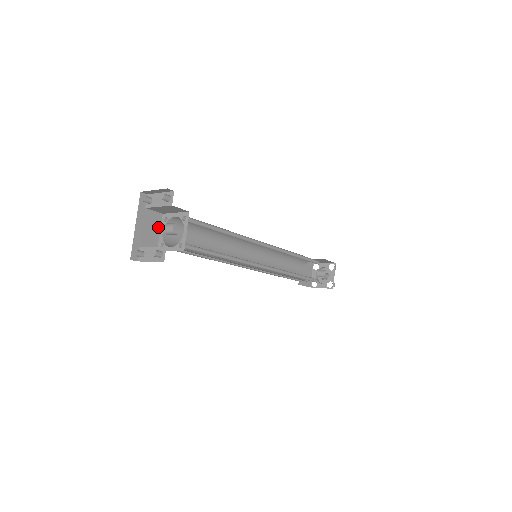
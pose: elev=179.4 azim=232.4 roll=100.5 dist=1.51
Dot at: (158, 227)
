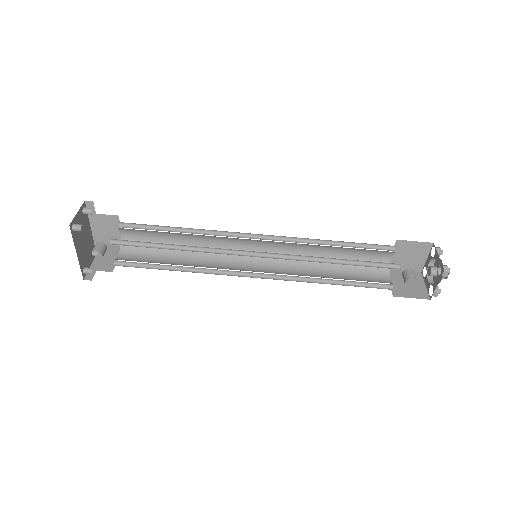
Dot at: (118, 227)
